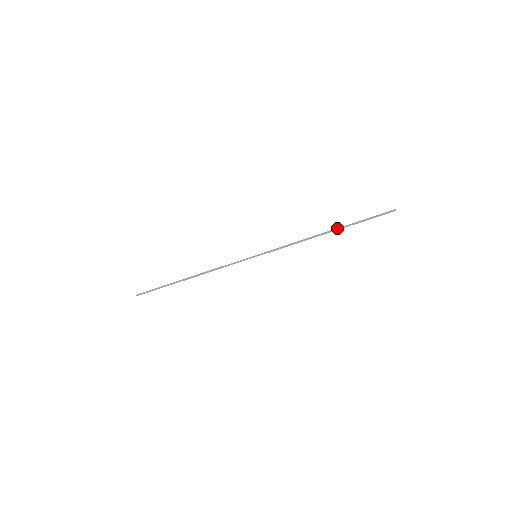
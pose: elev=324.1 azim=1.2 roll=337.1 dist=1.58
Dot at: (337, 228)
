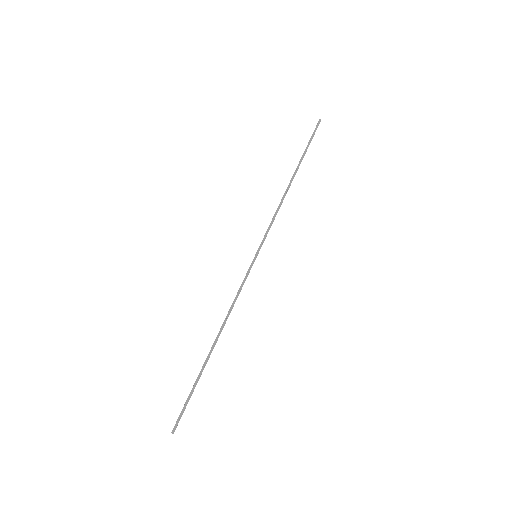
Dot at: (296, 169)
